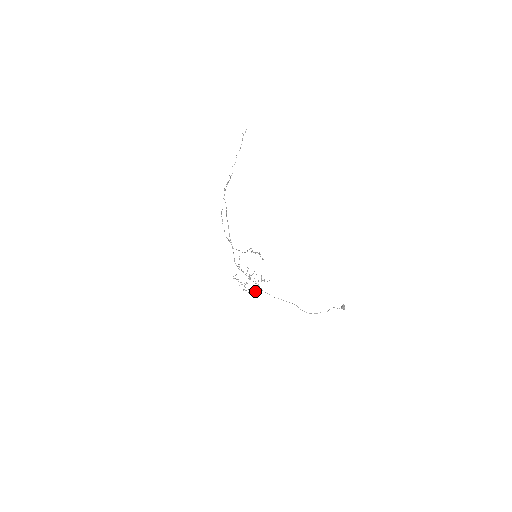
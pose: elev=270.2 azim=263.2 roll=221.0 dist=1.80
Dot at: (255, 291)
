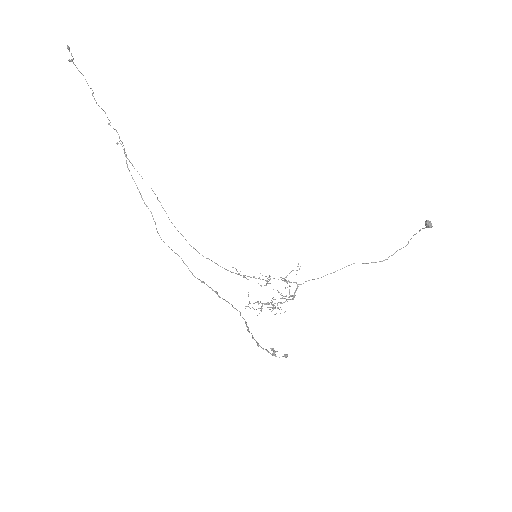
Dot at: (290, 299)
